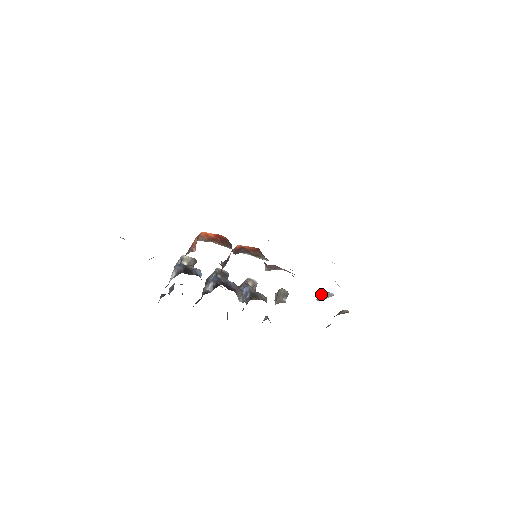
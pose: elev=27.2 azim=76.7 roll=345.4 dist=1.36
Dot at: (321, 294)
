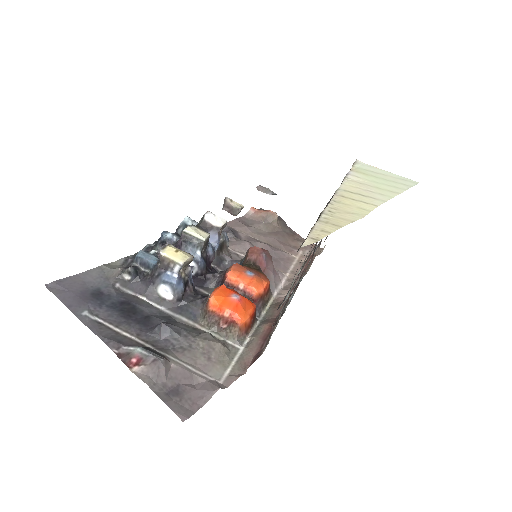
Dot at: occluded
